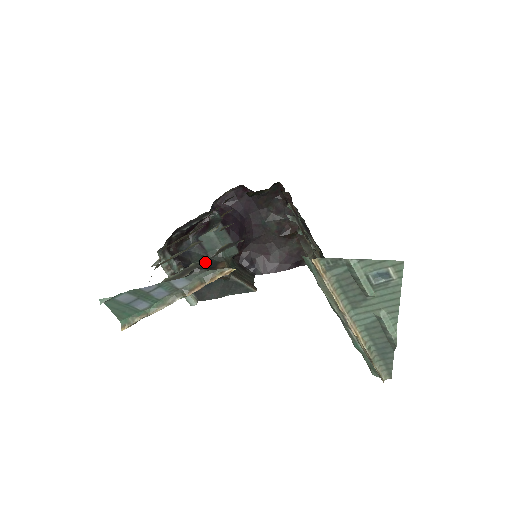
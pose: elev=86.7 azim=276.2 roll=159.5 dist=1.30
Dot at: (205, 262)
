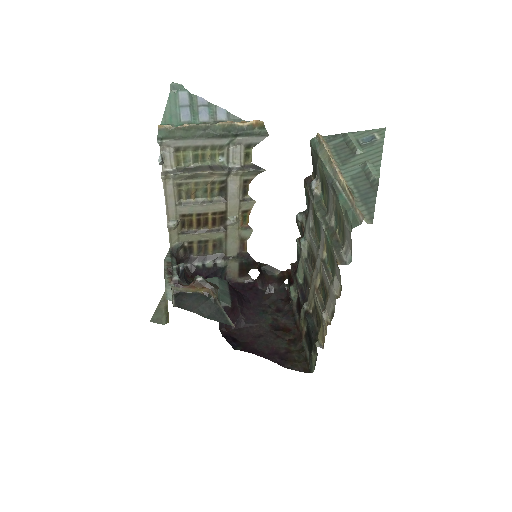
Dot at: (229, 170)
